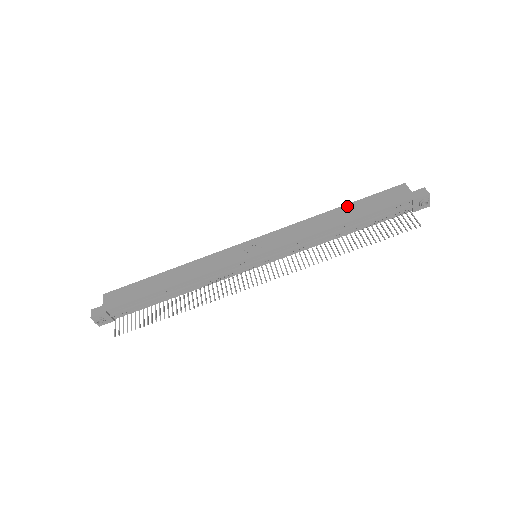
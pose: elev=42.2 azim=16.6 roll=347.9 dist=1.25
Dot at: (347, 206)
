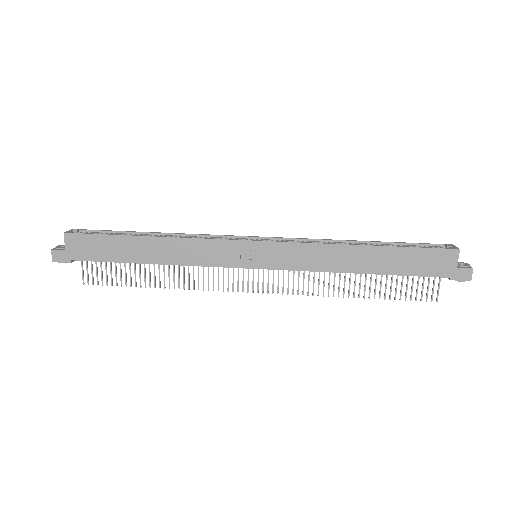
Dot at: (381, 249)
